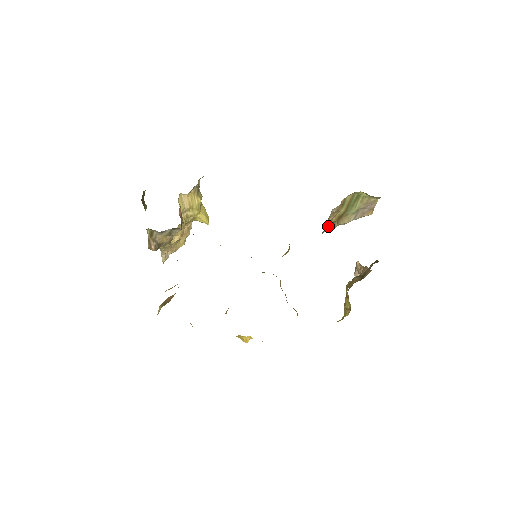
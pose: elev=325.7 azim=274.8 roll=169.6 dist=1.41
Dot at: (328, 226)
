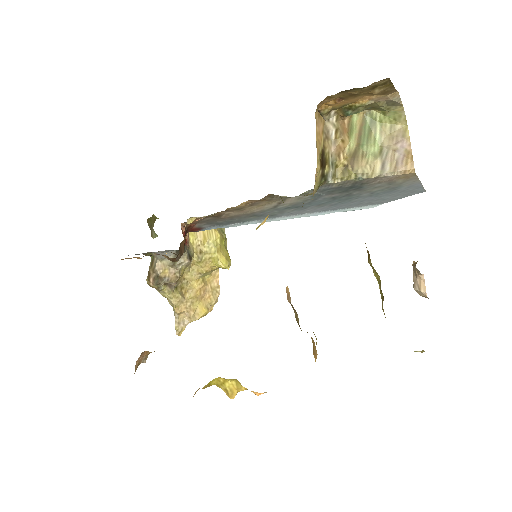
Dot at: (338, 173)
